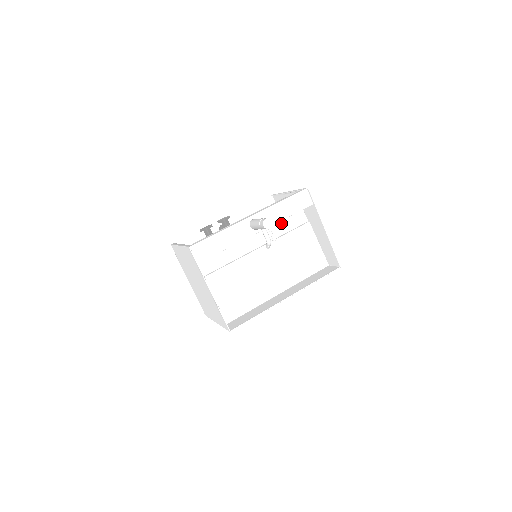
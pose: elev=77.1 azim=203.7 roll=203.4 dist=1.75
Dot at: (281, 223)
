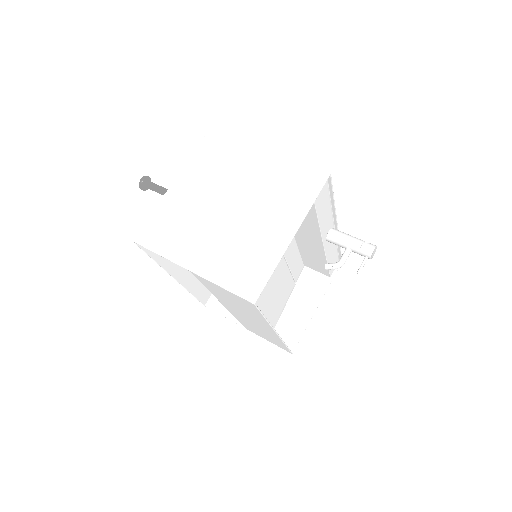
Dot at: (297, 258)
